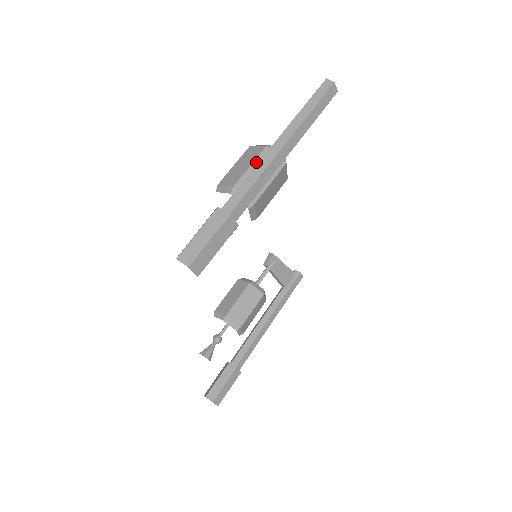
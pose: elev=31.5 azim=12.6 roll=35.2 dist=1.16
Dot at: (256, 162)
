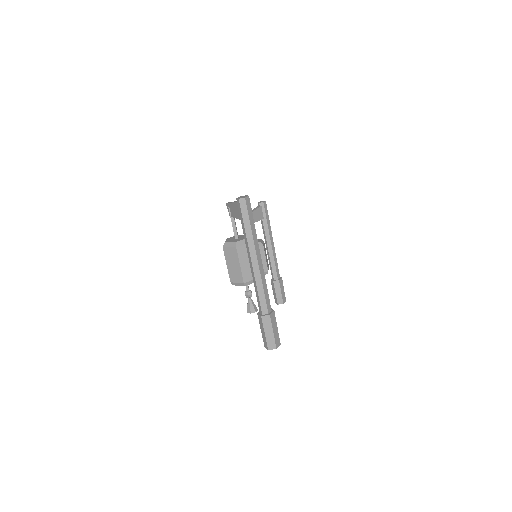
Dot at: (240, 261)
